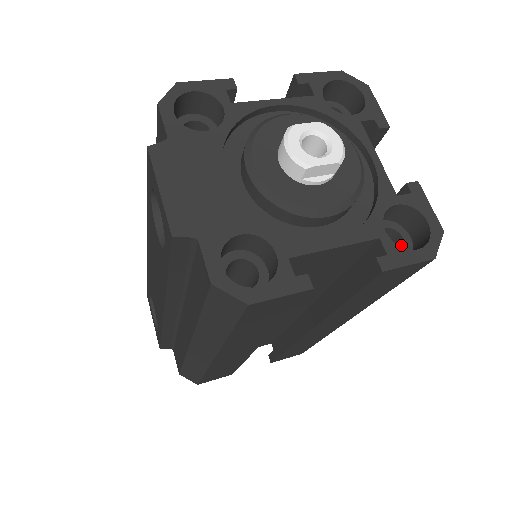
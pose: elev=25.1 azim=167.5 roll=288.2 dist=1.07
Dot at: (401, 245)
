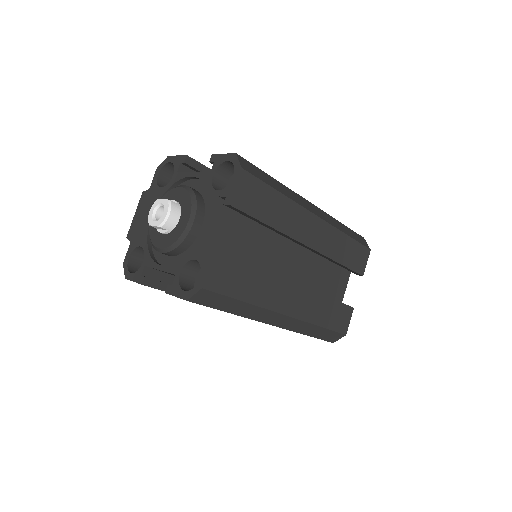
Dot at: occluded
